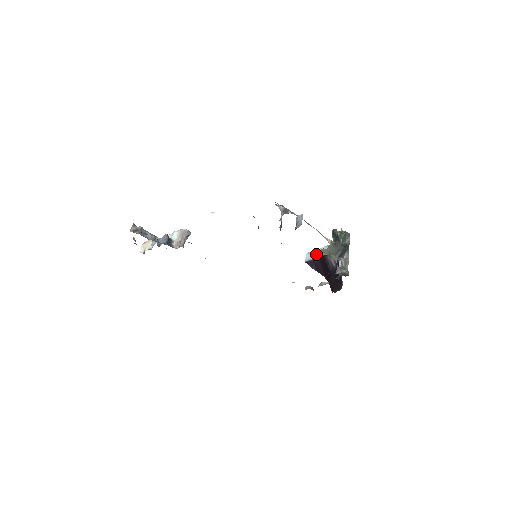
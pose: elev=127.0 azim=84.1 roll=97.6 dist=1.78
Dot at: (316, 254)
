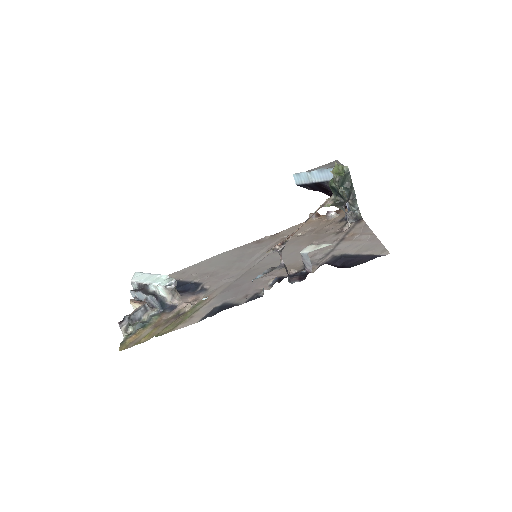
Dot at: (307, 178)
